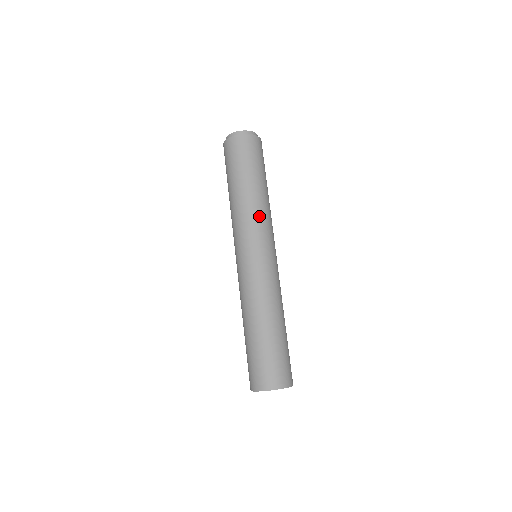
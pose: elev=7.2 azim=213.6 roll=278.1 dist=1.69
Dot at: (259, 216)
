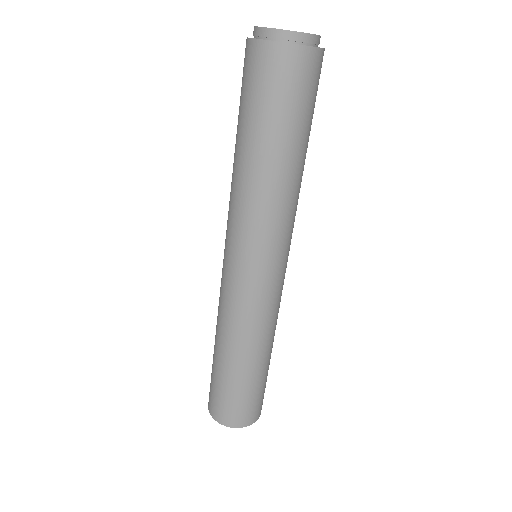
Dot at: (265, 215)
